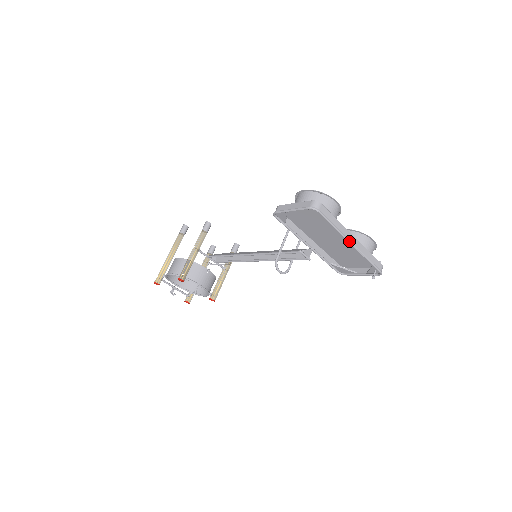
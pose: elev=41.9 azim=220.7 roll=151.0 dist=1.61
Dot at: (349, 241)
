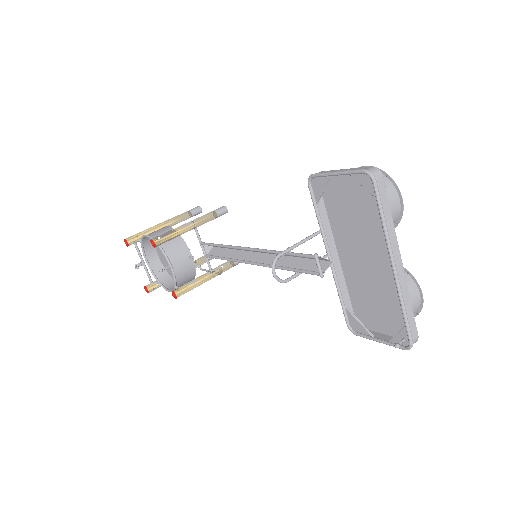
Dot at: (392, 259)
